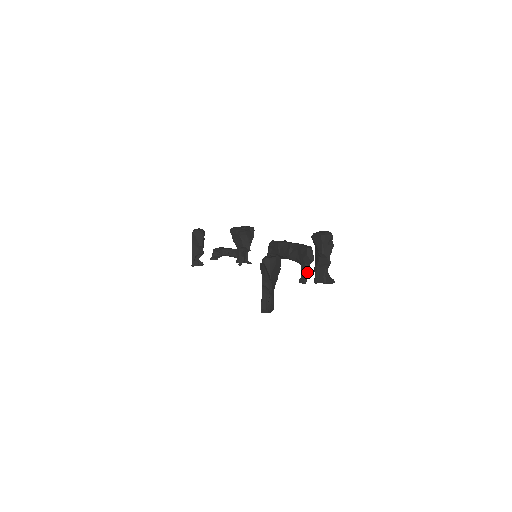
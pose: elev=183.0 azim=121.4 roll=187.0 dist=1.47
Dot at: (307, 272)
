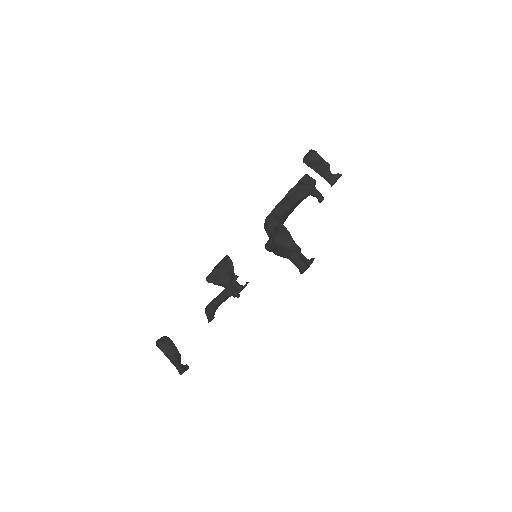
Dot at: (318, 192)
